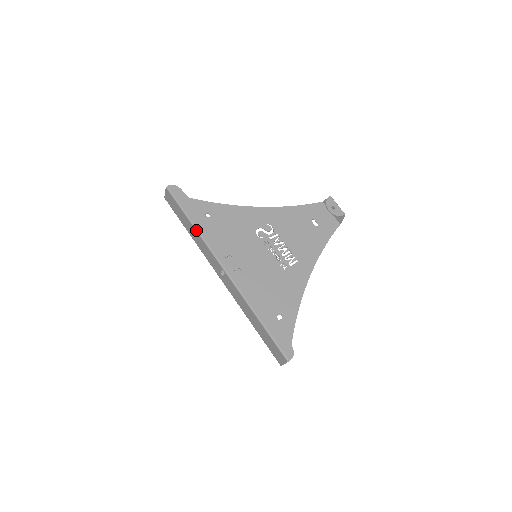
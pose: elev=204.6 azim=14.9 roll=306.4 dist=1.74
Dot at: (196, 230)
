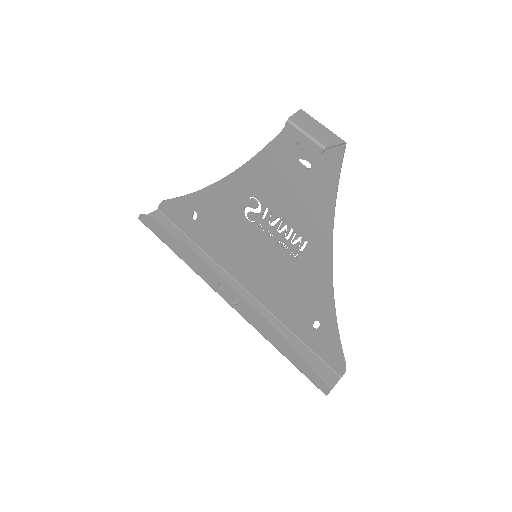
Dot at: occluded
